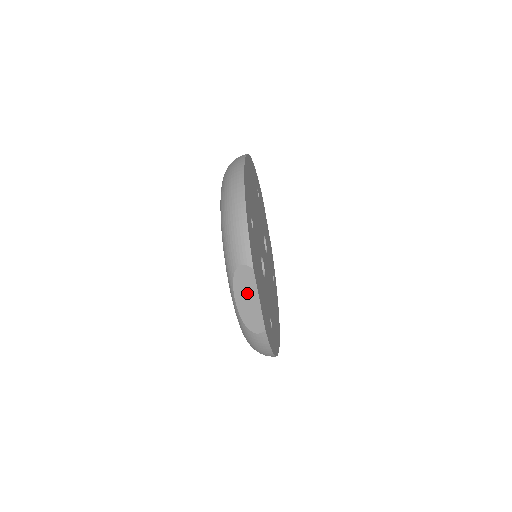
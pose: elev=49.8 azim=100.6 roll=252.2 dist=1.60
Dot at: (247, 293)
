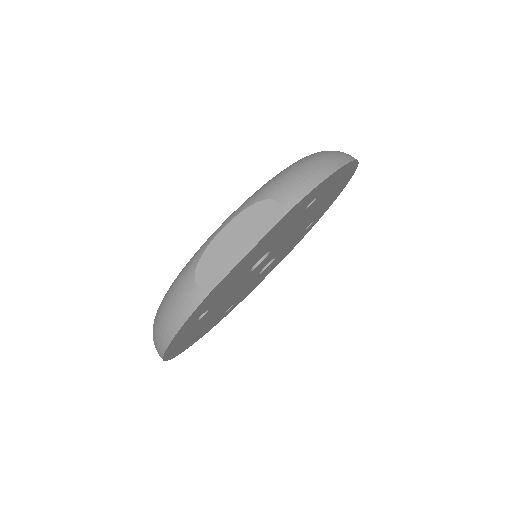
Dot at: (245, 233)
